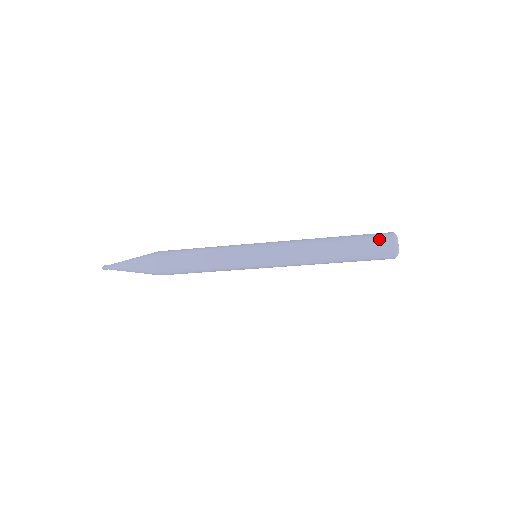
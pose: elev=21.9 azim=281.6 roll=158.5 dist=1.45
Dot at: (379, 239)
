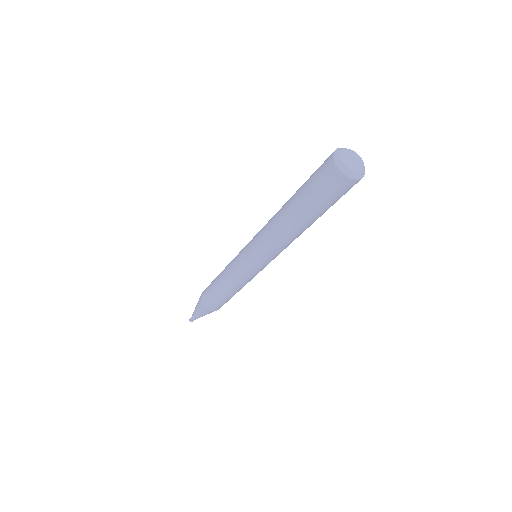
Dot at: (321, 165)
